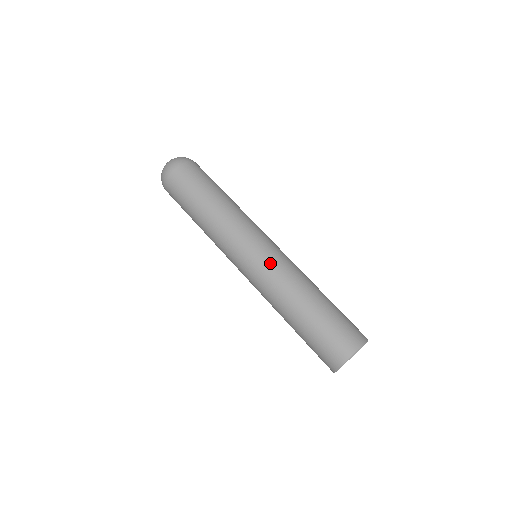
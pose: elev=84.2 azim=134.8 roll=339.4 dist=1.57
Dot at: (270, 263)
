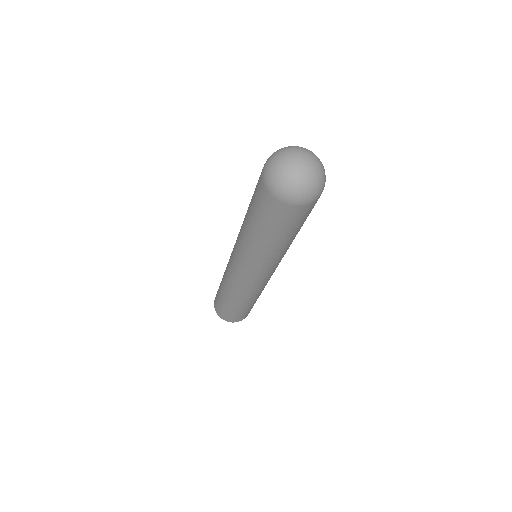
Dot at: (258, 286)
